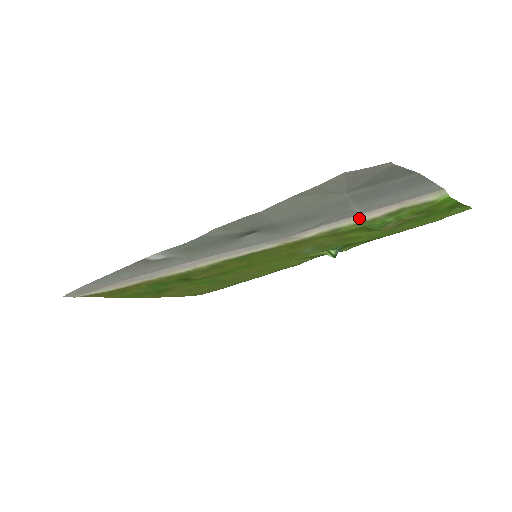
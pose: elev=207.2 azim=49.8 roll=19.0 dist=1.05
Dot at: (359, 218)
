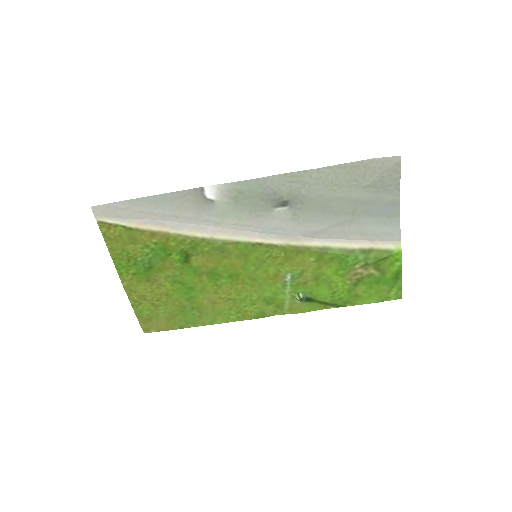
Dot at: (345, 244)
